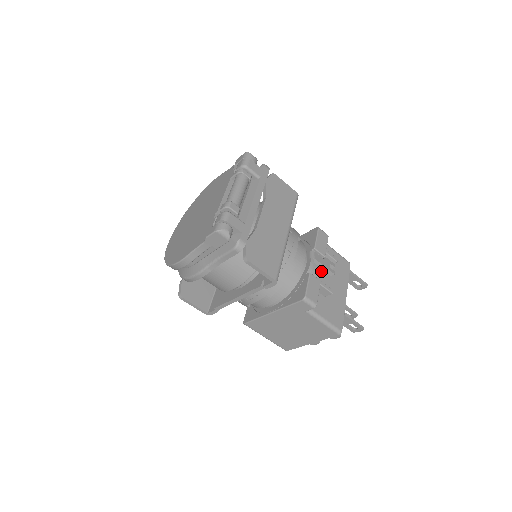
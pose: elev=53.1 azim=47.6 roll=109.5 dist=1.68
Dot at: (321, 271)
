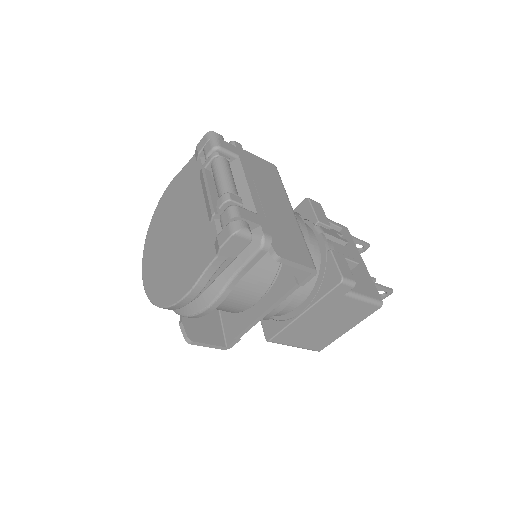
Dot at: occluded
